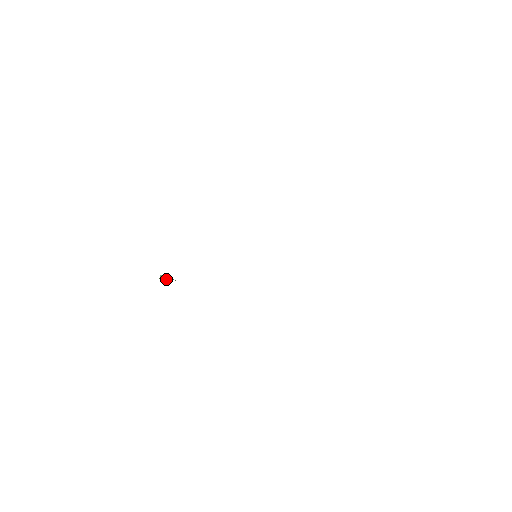
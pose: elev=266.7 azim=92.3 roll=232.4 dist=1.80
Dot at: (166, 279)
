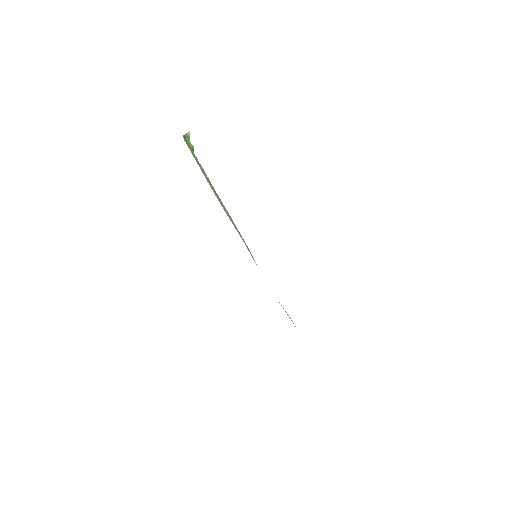
Dot at: (188, 142)
